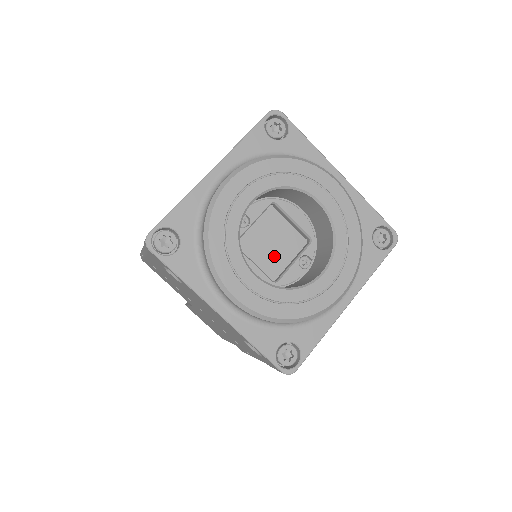
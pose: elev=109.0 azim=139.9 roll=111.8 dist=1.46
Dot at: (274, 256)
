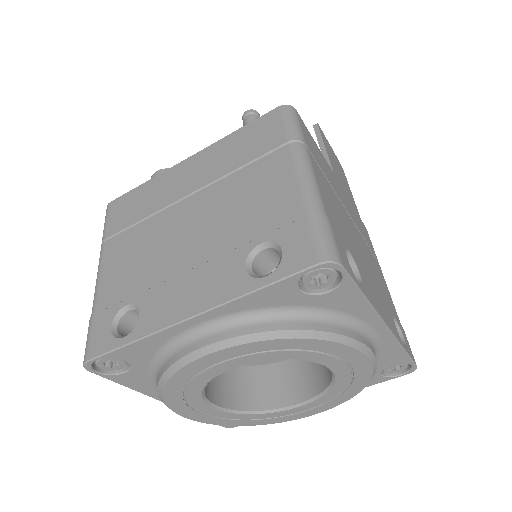
Dot at: occluded
